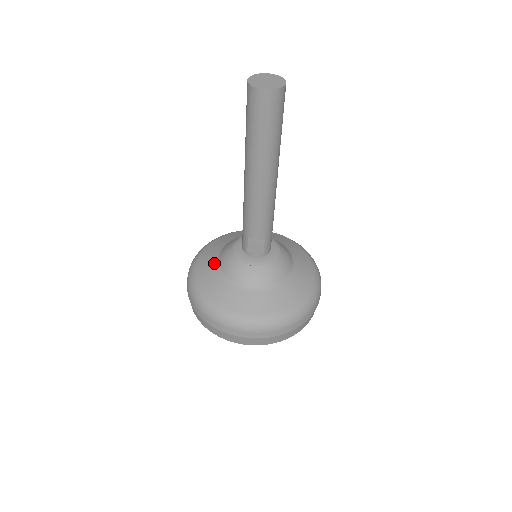
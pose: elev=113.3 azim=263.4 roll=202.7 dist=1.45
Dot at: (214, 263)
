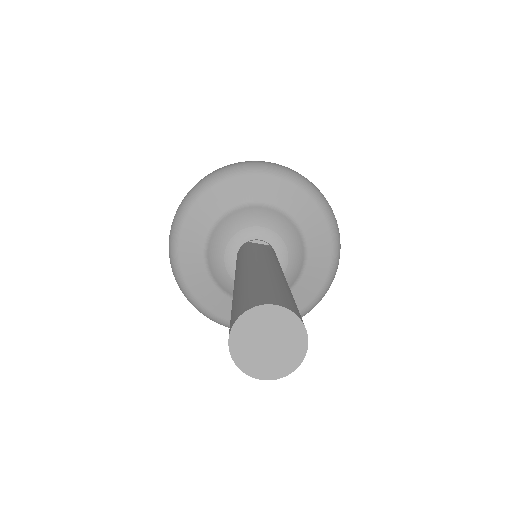
Dot at: (201, 255)
